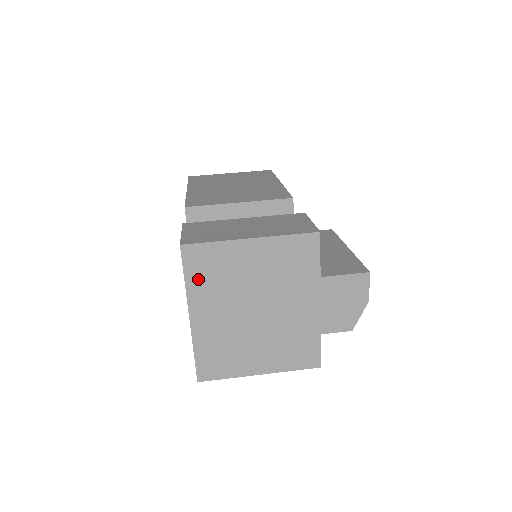
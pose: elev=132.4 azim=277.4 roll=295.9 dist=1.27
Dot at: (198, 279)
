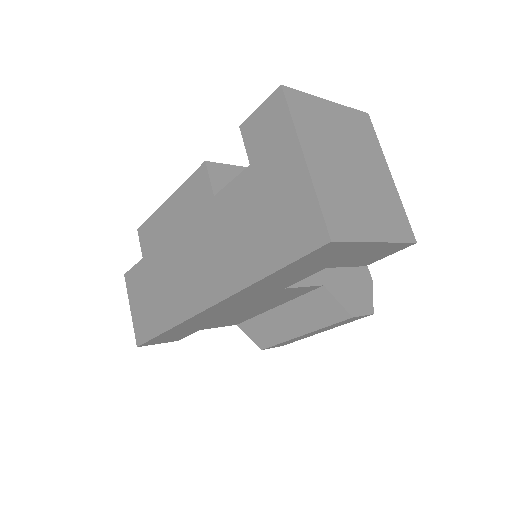
Dot at: (302, 121)
